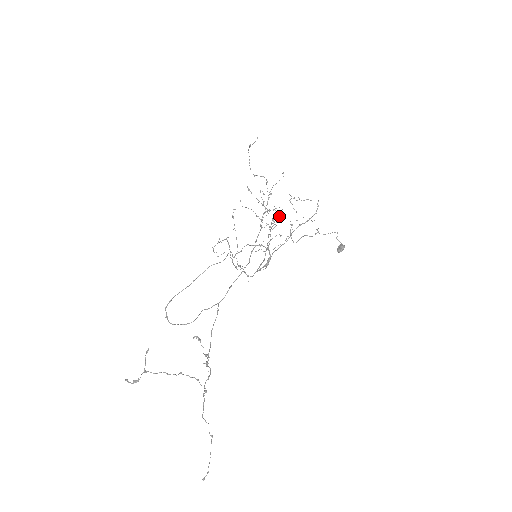
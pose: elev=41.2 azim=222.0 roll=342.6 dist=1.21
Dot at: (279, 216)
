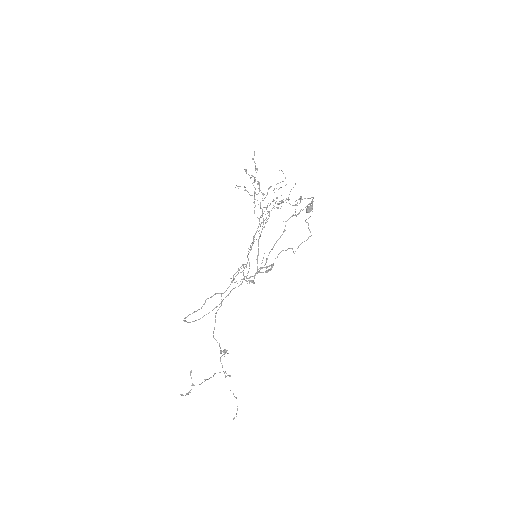
Dot at: occluded
